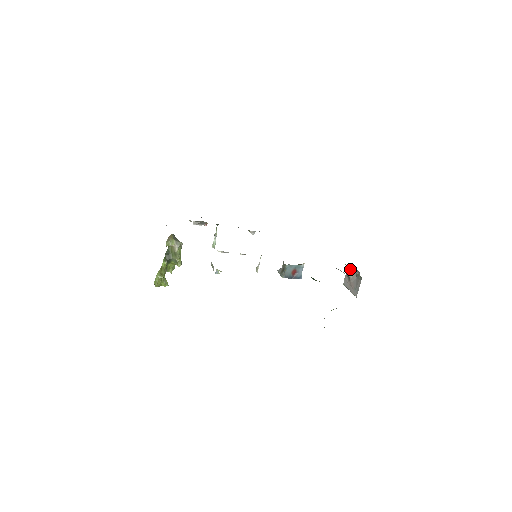
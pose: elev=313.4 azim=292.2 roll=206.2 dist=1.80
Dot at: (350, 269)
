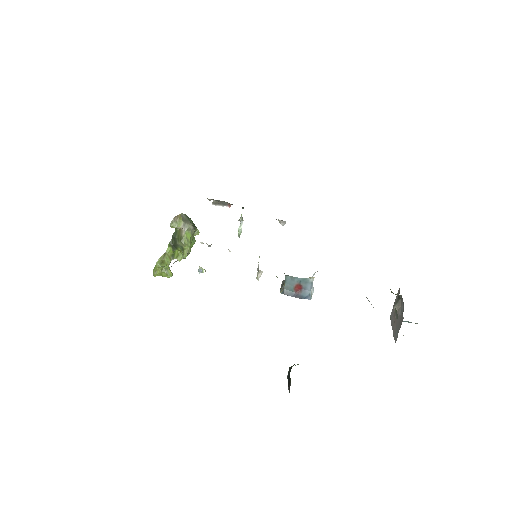
Dot at: (397, 297)
